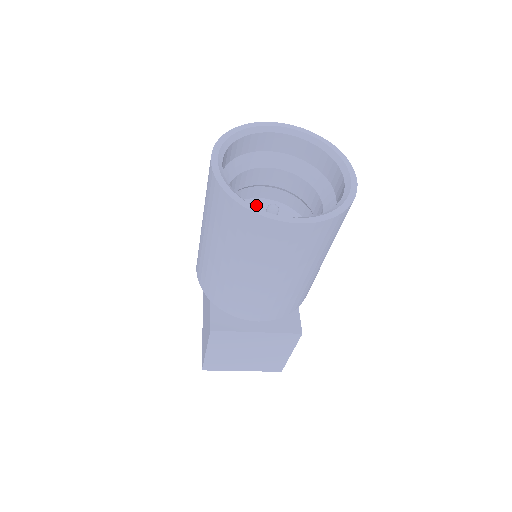
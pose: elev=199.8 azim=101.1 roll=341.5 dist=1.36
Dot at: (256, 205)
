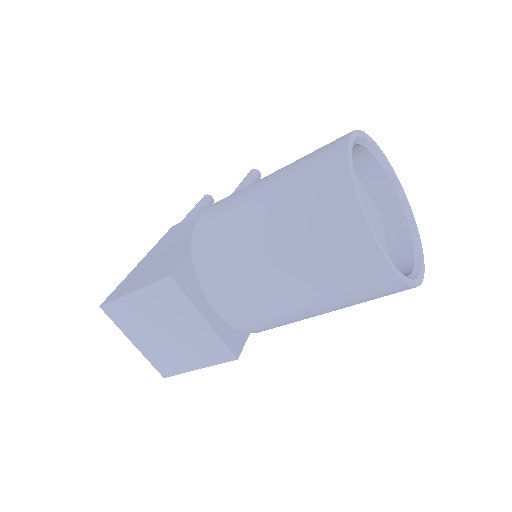
Dot at: occluded
